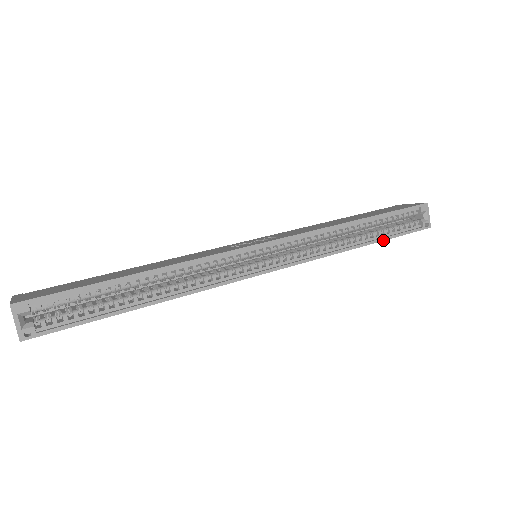
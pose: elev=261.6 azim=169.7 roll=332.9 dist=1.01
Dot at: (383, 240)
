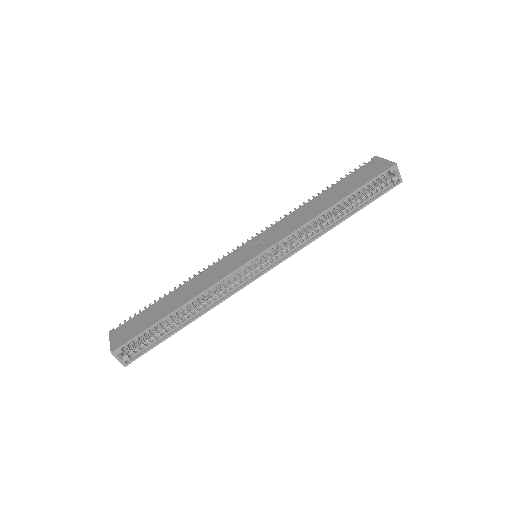
Dot at: (357, 211)
